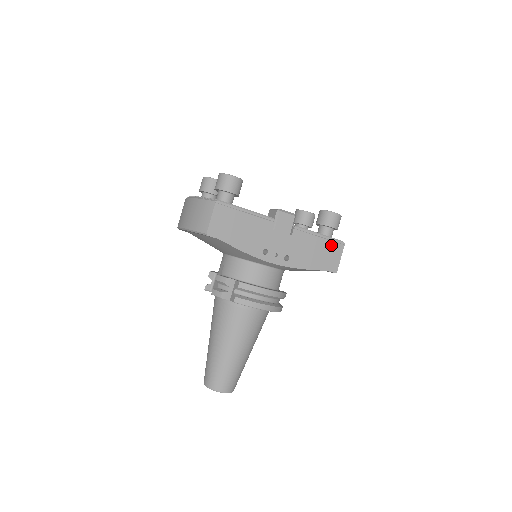
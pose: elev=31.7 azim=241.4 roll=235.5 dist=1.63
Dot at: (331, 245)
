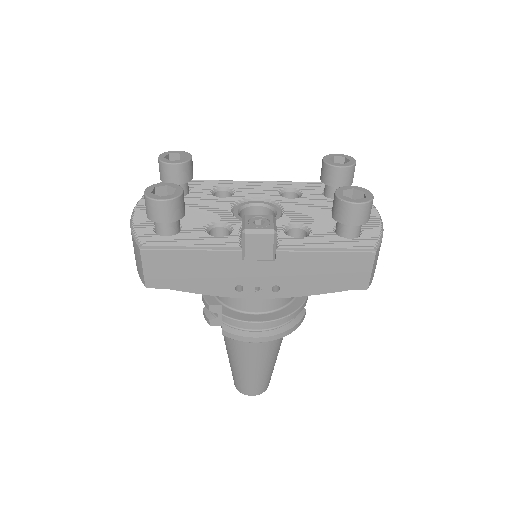
Dot at: (350, 257)
